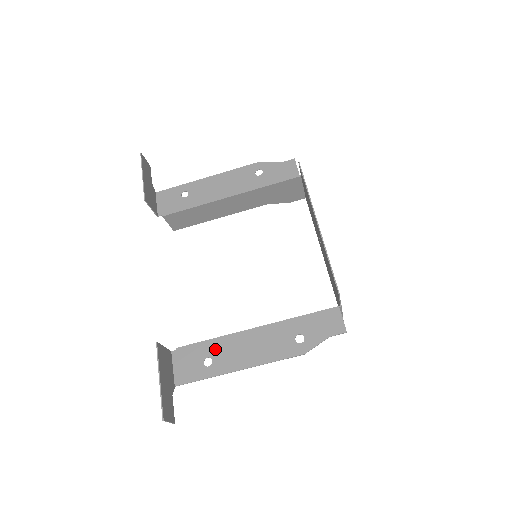
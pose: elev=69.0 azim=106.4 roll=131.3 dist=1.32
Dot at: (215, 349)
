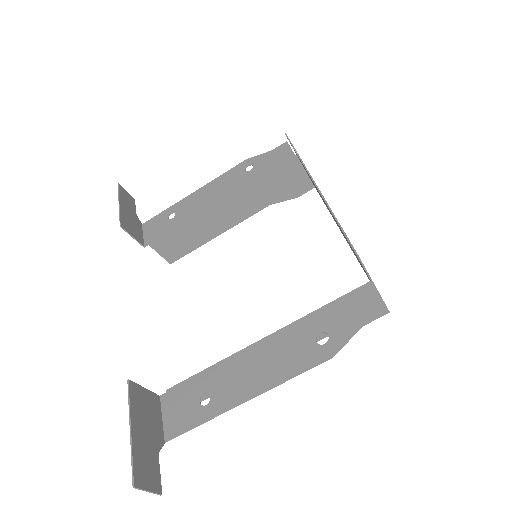
Dot at: (213, 380)
